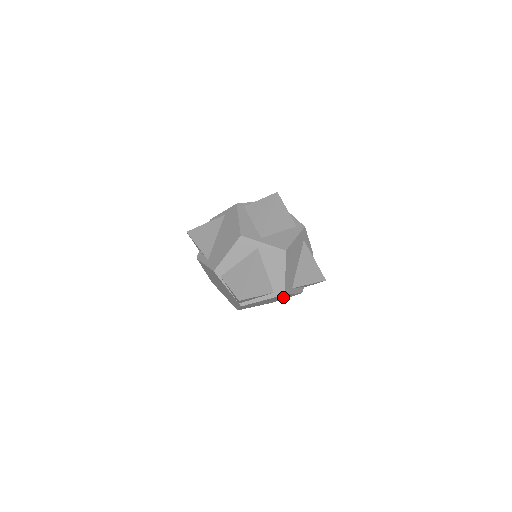
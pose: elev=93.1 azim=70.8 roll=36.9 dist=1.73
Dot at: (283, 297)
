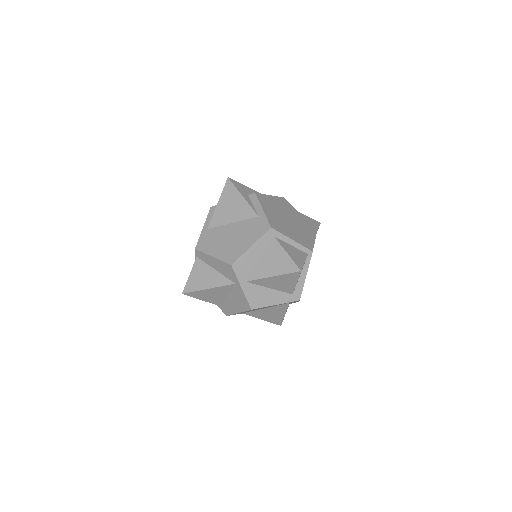
Dot at: occluded
